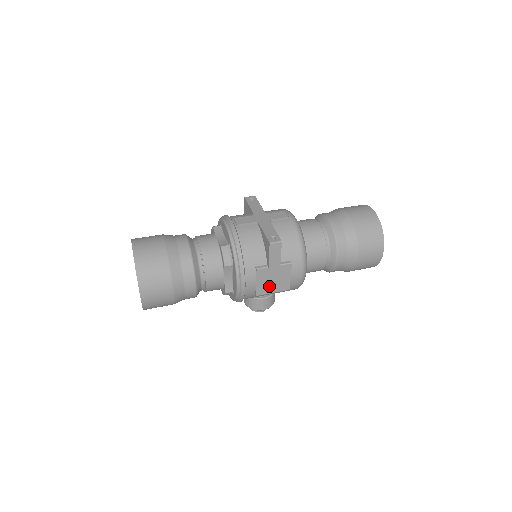
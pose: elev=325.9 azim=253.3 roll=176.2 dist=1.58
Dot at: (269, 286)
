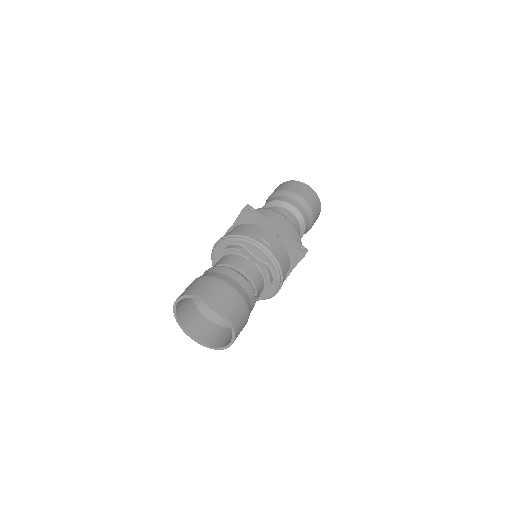
Dot at: occluded
